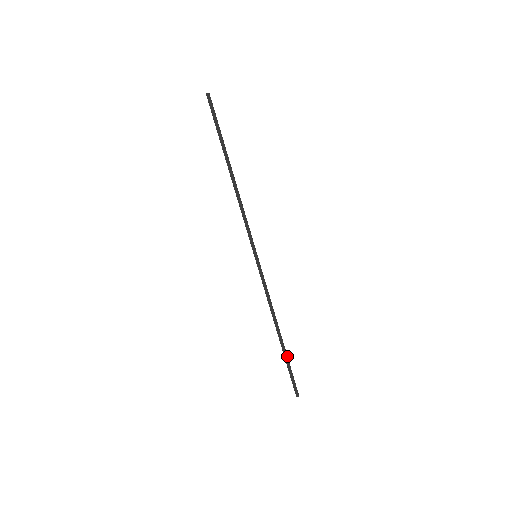
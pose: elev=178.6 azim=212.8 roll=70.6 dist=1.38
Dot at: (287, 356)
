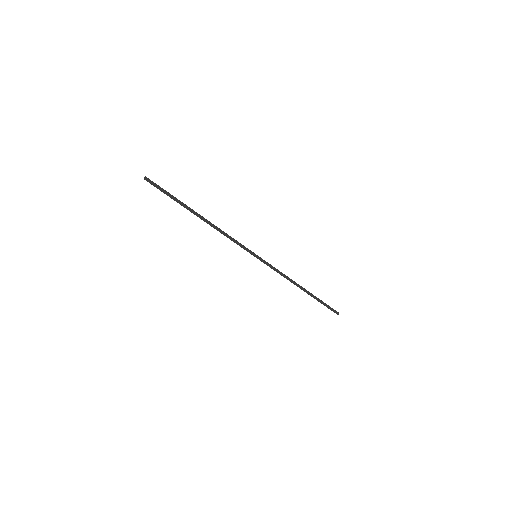
Dot at: (317, 298)
